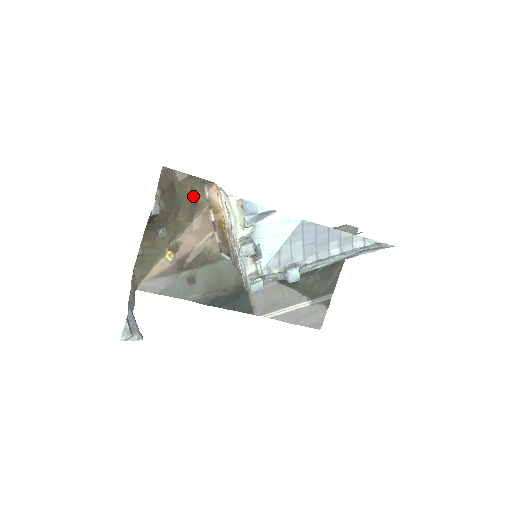
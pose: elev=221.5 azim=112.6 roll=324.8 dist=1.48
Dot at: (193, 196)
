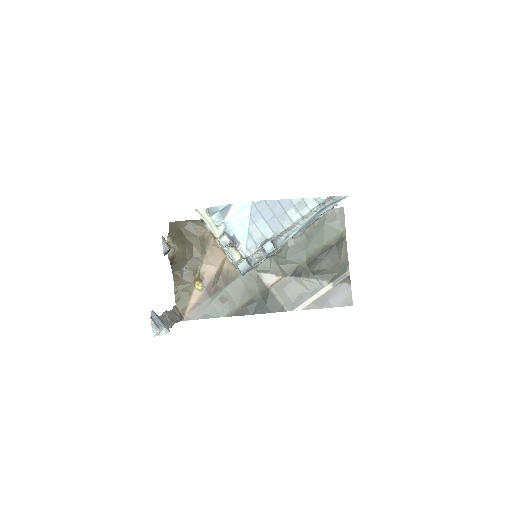
Dot at: (199, 234)
